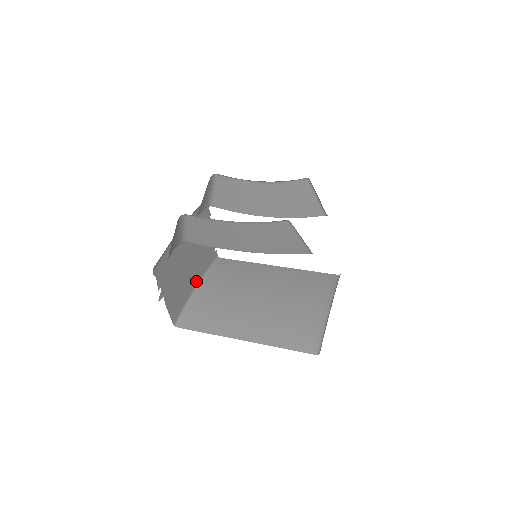
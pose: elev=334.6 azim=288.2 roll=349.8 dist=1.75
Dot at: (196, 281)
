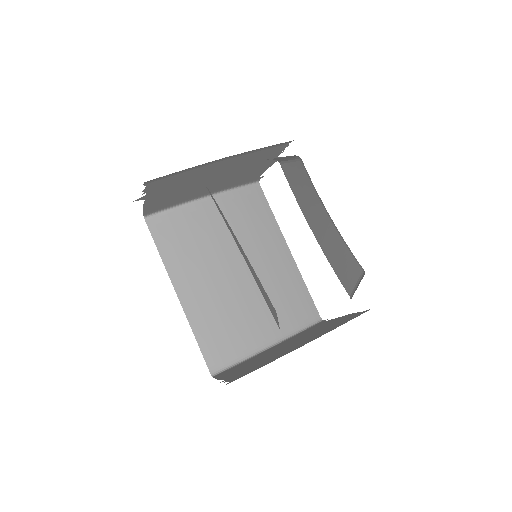
Dot at: (208, 193)
